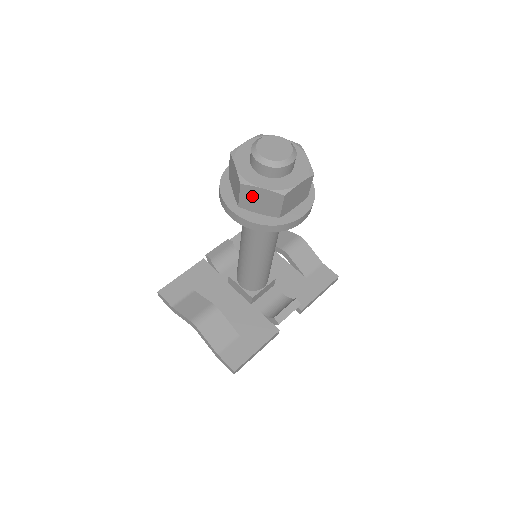
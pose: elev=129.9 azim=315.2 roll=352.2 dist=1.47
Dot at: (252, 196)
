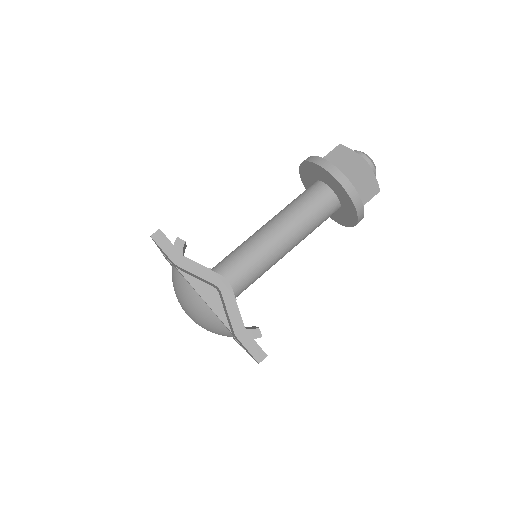
Dot at: (363, 177)
